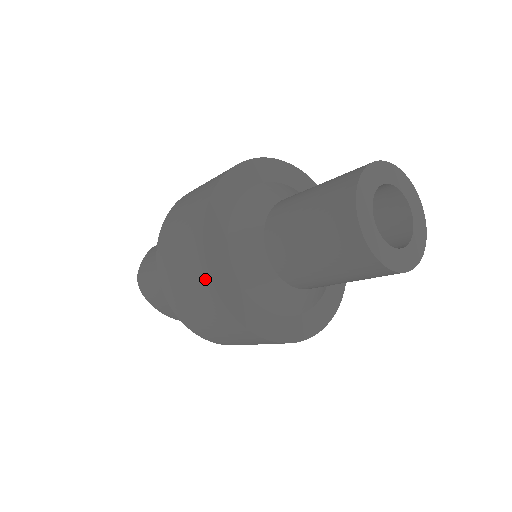
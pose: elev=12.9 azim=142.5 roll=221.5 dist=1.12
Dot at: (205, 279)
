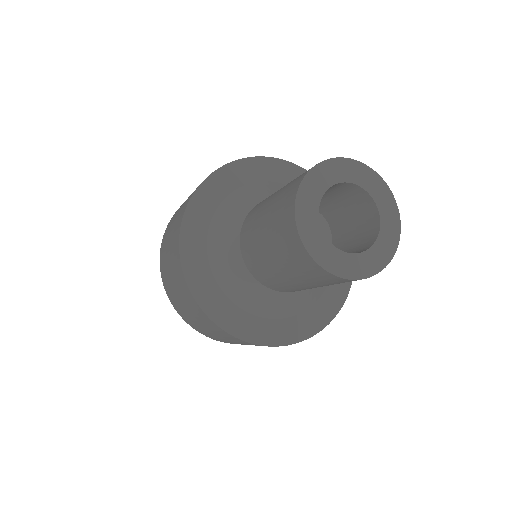
Dot at: occluded
